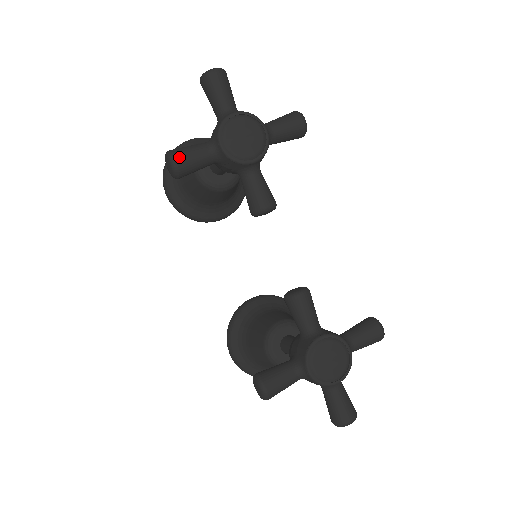
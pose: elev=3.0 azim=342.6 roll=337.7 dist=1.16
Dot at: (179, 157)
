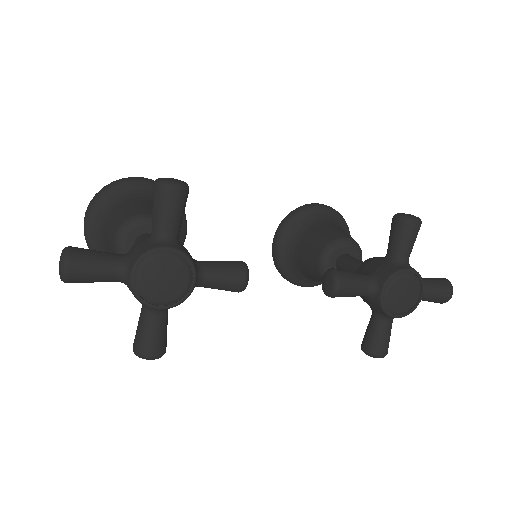
Dot at: (149, 351)
